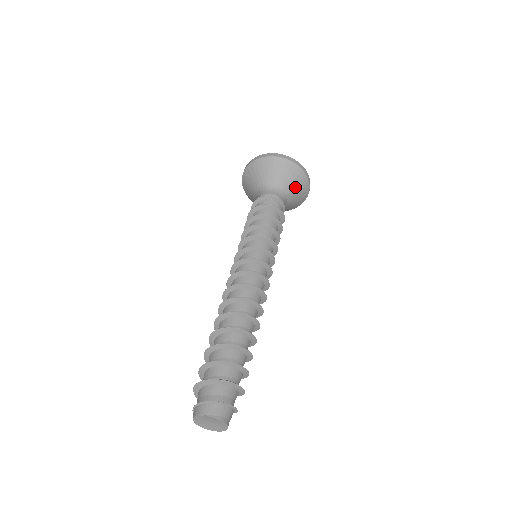
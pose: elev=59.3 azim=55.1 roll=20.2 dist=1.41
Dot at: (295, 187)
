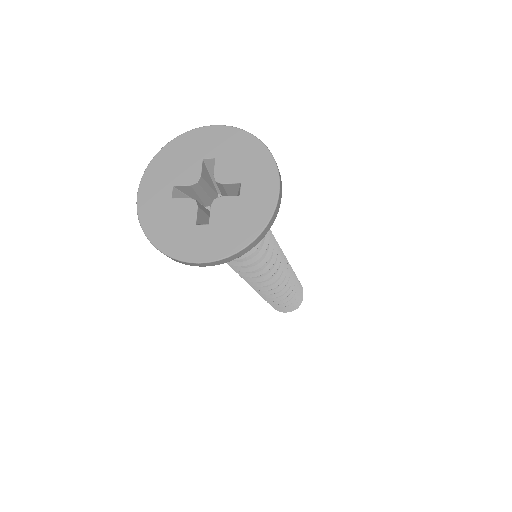
Dot at: occluded
